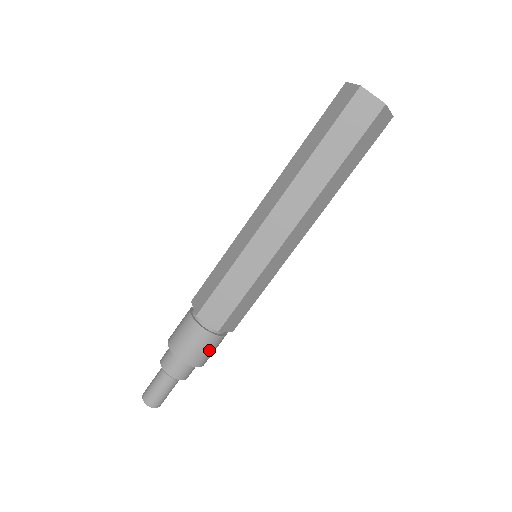
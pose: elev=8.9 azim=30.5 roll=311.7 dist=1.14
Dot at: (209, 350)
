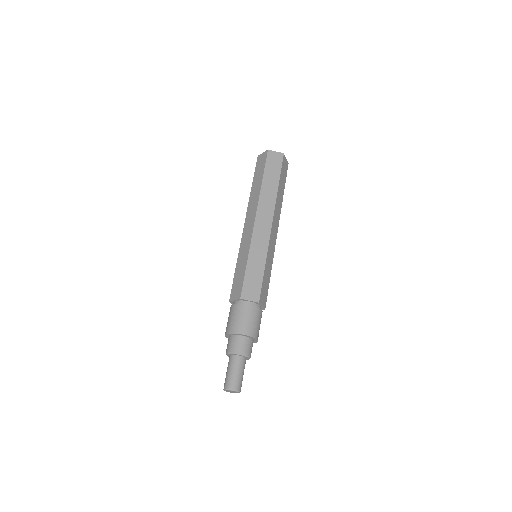
Dot at: (244, 318)
